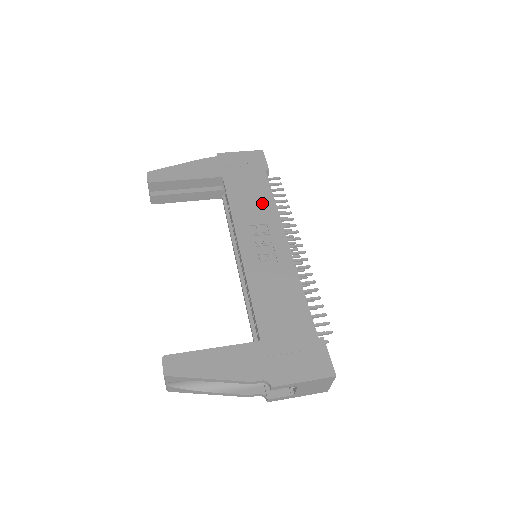
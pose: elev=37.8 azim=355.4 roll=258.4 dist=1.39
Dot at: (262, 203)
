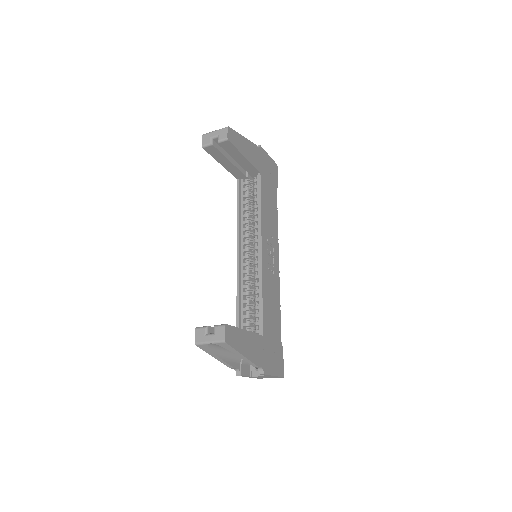
Dot at: (273, 216)
